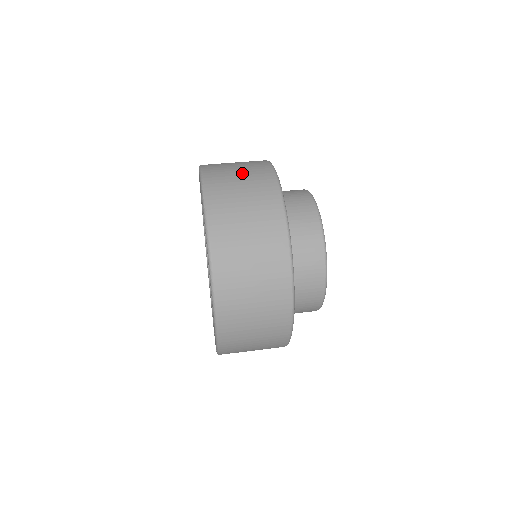
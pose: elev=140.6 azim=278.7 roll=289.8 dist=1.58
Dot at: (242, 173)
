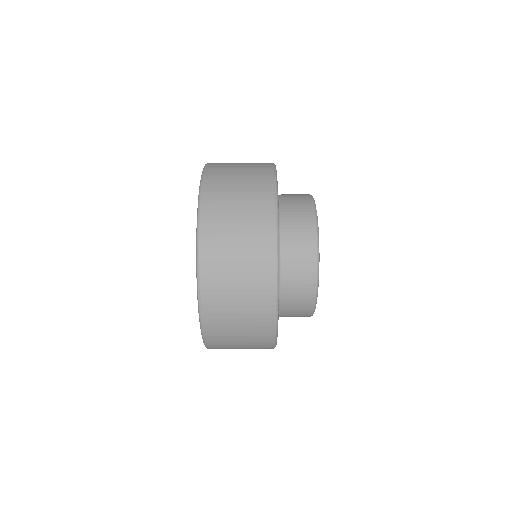
Dot at: (241, 262)
